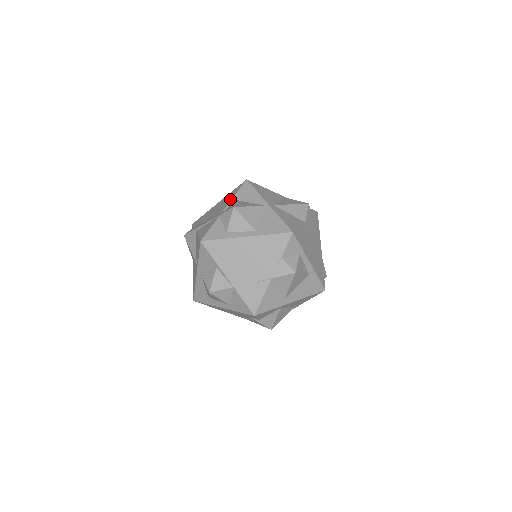
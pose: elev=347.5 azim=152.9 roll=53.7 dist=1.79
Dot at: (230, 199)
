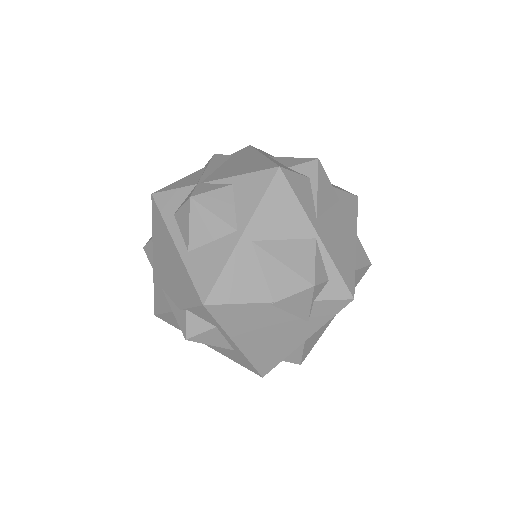
Dot at: (235, 173)
